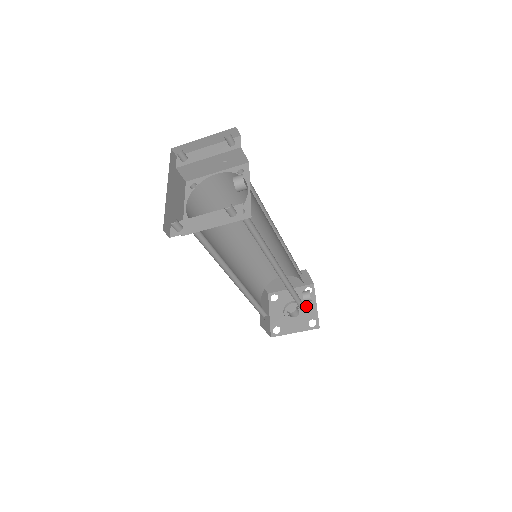
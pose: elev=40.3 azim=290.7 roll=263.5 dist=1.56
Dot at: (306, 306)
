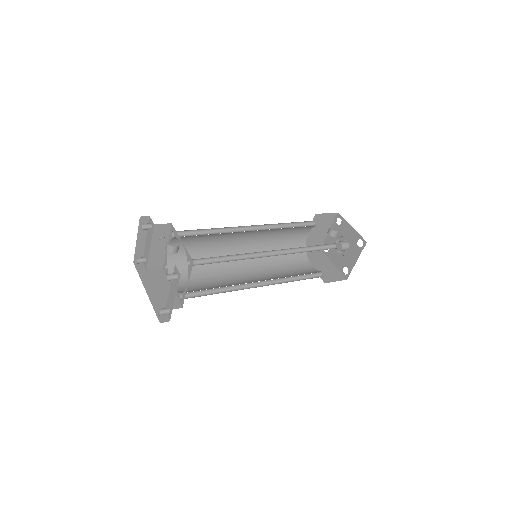
Dot at: (347, 234)
